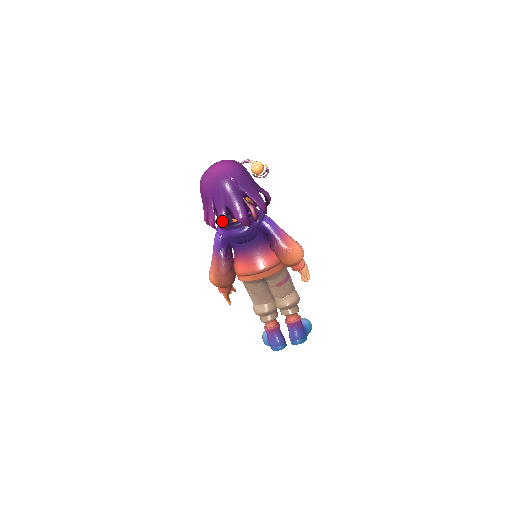
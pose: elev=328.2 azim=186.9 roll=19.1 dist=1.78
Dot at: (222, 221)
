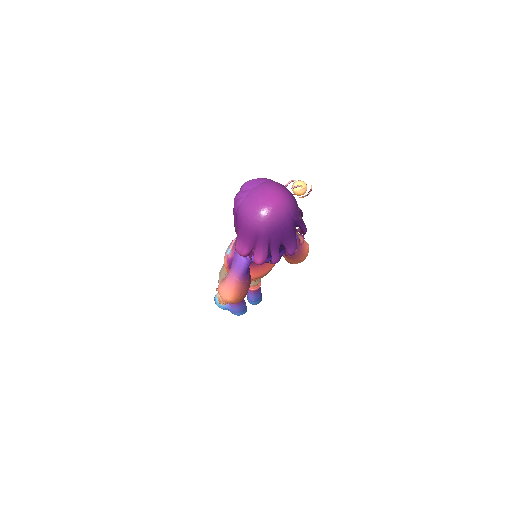
Dot at: (276, 260)
